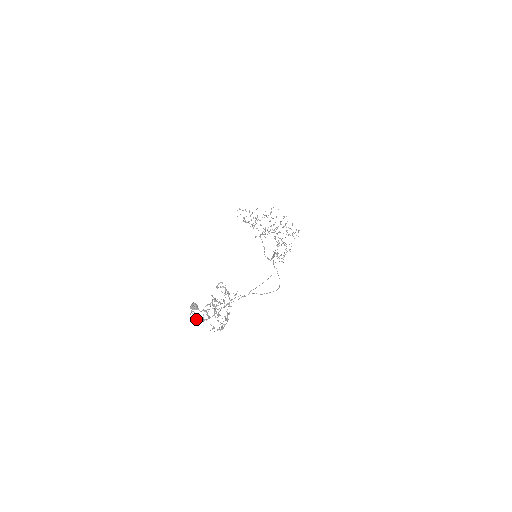
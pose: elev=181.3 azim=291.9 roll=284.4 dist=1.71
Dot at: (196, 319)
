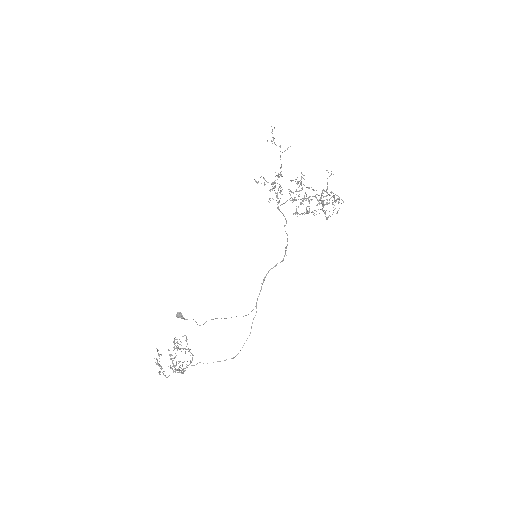
Dot at: occluded
